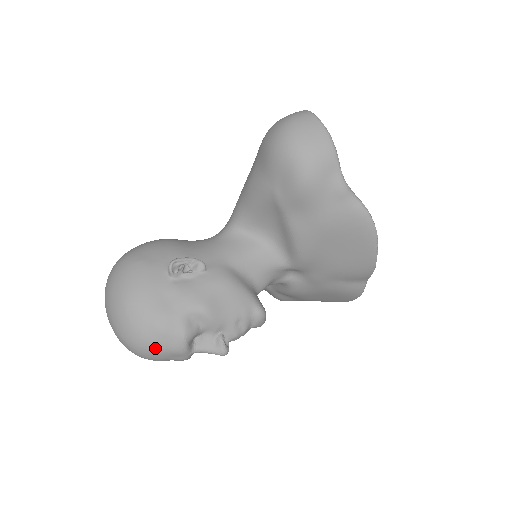
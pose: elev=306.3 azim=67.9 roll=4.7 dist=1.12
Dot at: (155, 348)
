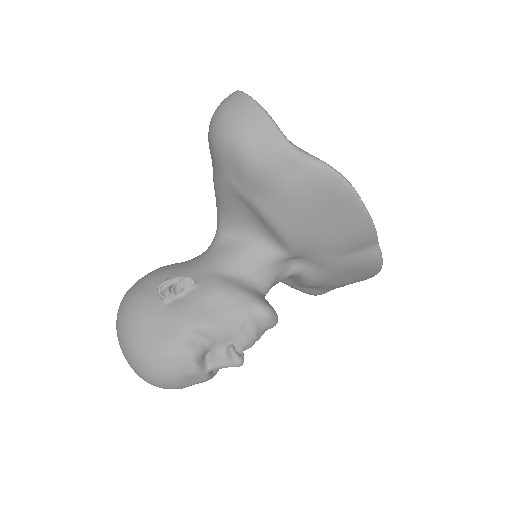
Dot at: (167, 376)
